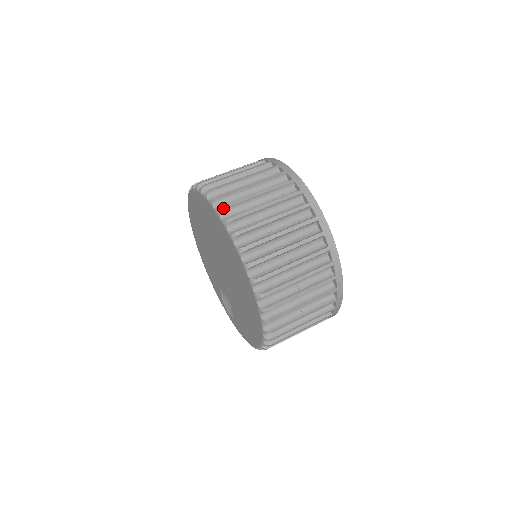
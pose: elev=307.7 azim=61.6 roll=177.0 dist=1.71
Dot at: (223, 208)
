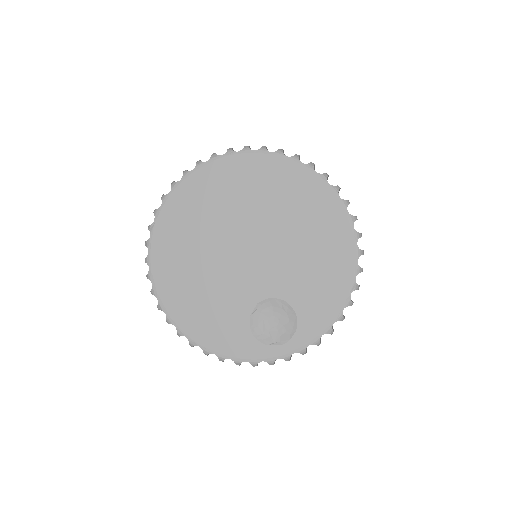
Dot at: (231, 148)
